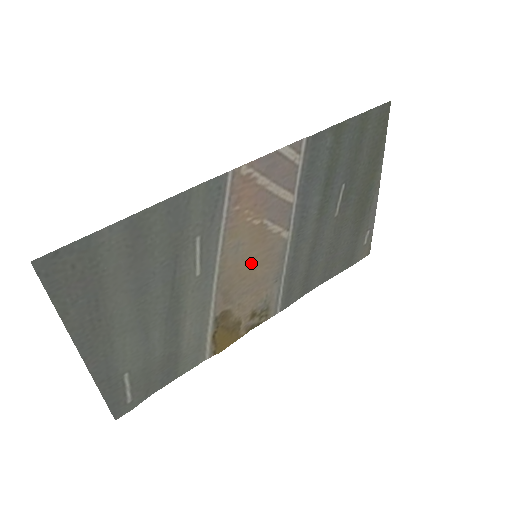
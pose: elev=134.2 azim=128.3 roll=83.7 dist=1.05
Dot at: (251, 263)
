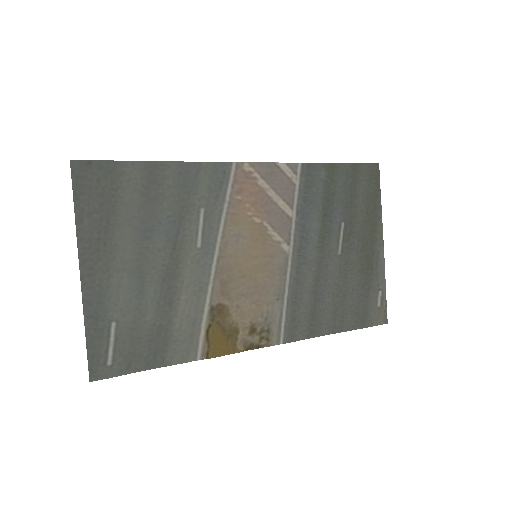
Dot at: (251, 262)
